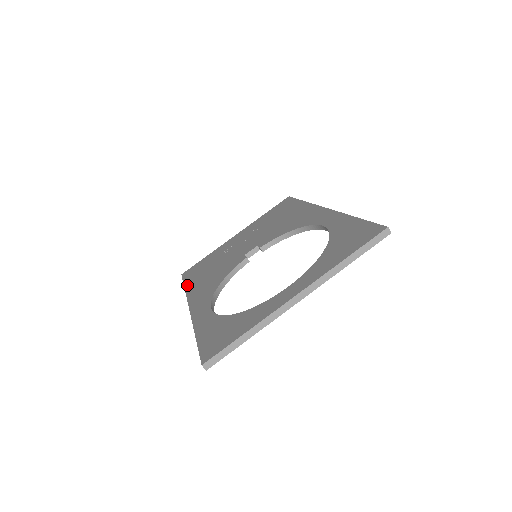
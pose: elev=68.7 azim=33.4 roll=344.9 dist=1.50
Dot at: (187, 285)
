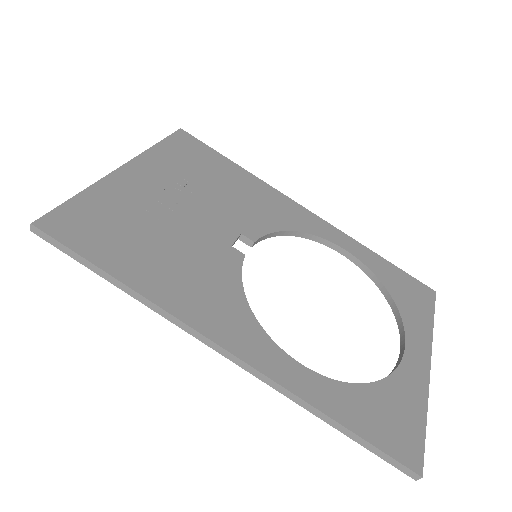
Dot at: (125, 276)
